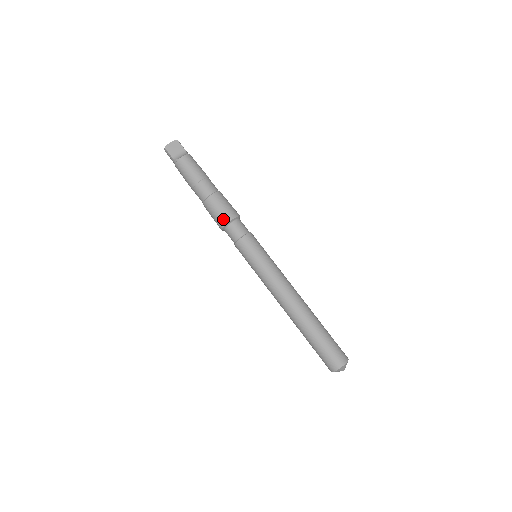
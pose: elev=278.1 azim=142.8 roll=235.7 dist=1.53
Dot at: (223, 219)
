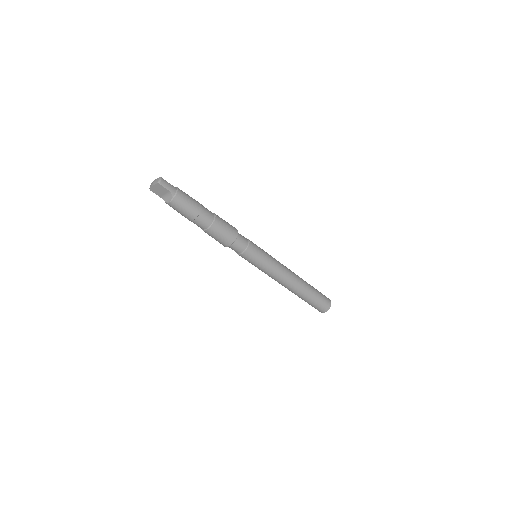
Dot at: occluded
